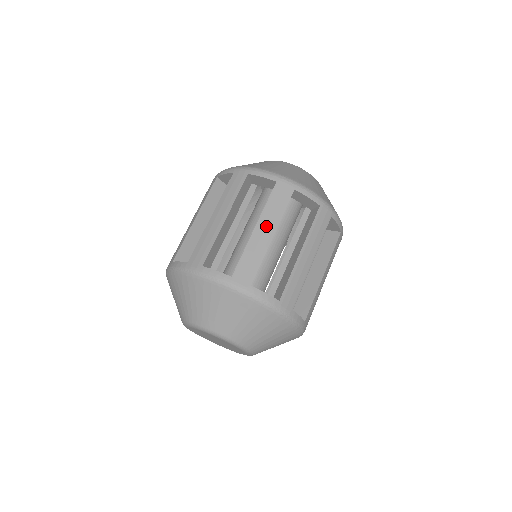
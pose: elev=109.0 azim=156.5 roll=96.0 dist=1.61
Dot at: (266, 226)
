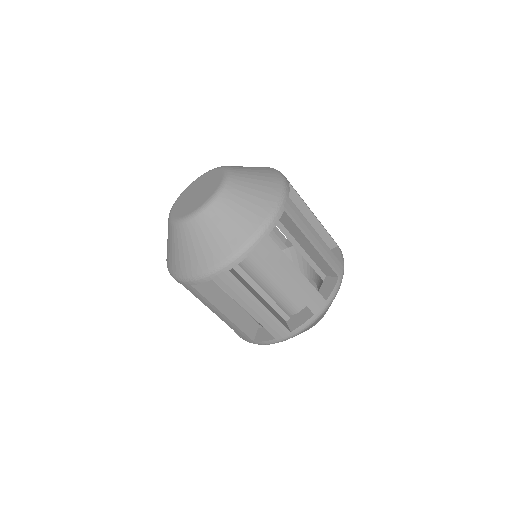
Dot at: (289, 274)
